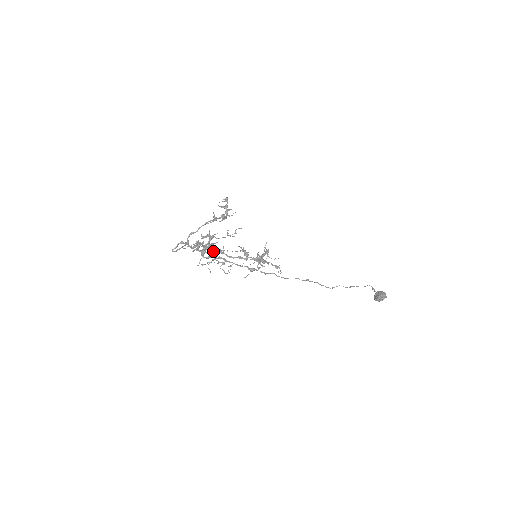
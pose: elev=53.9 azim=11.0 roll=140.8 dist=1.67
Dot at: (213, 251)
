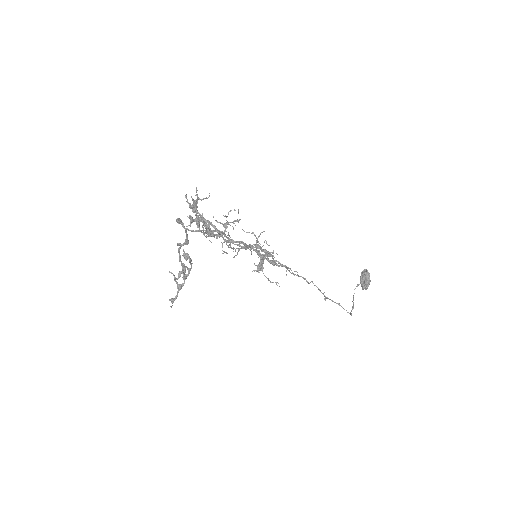
Dot at: (217, 234)
